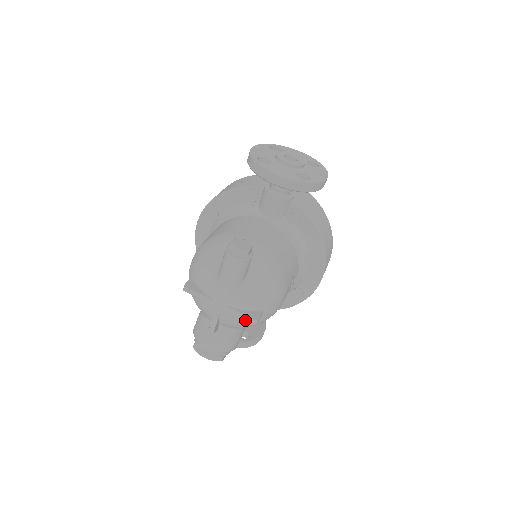
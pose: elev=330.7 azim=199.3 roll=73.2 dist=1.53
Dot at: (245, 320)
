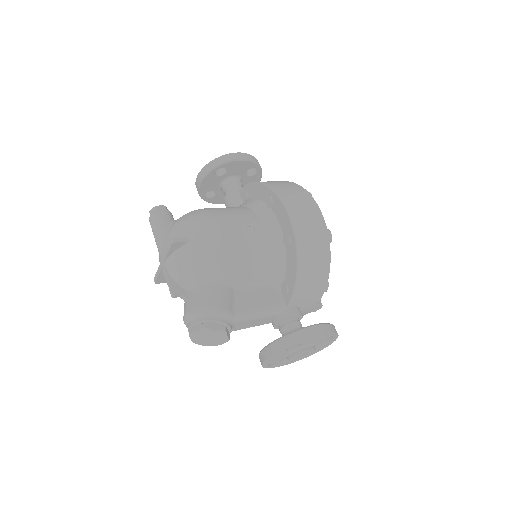
Dot at: (181, 257)
